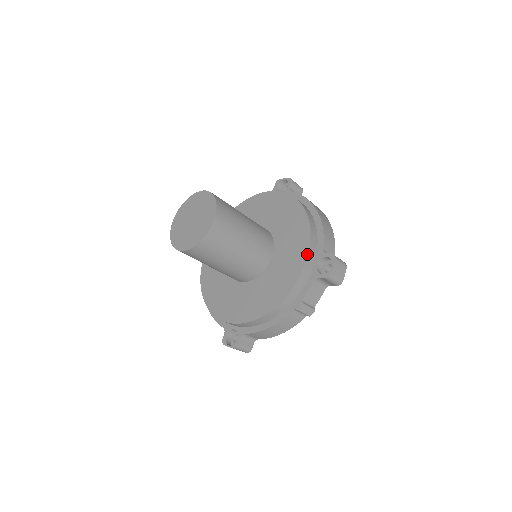
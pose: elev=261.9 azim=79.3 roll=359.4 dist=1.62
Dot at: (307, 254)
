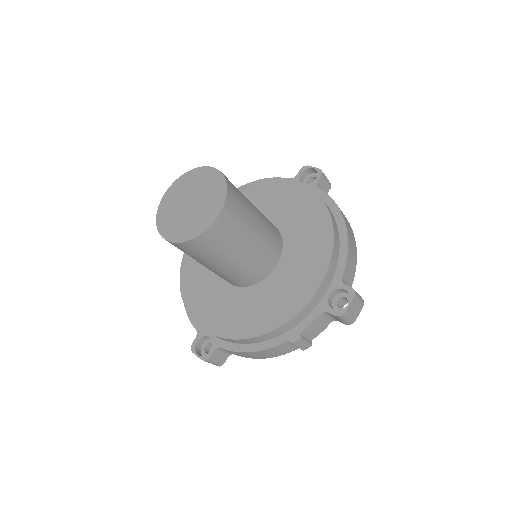
Dot at: (322, 280)
